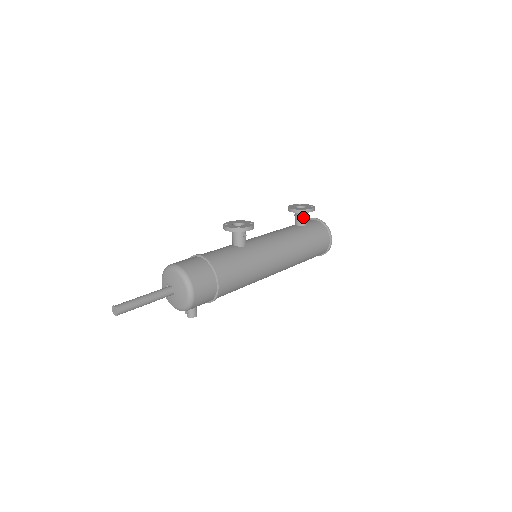
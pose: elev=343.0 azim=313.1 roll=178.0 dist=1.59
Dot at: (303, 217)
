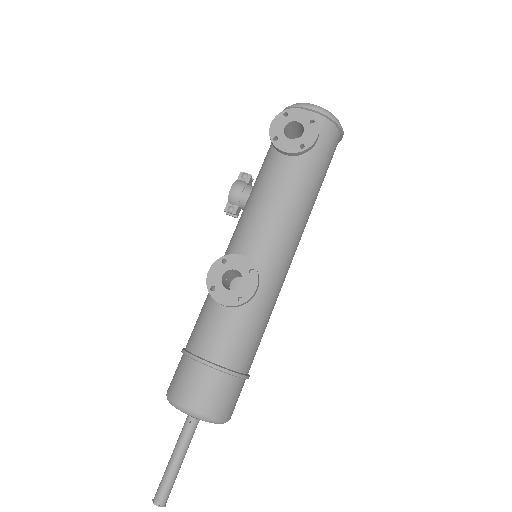
Dot at: occluded
